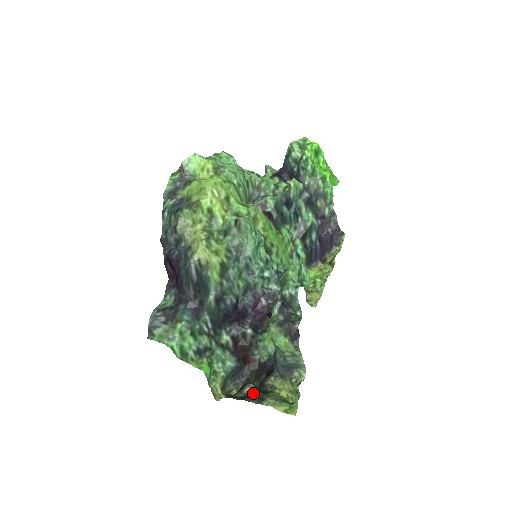
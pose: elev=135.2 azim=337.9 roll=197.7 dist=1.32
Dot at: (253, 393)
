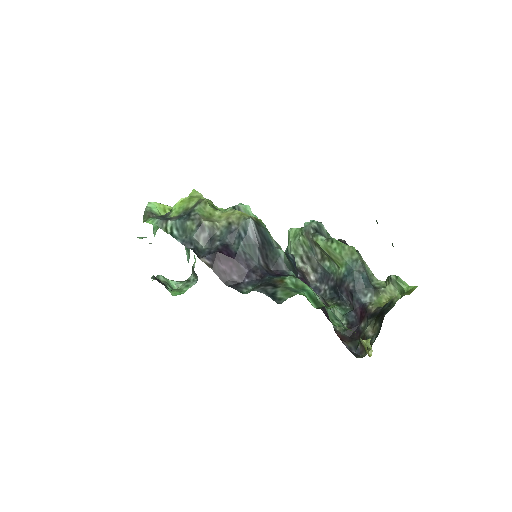
Dot at: (379, 315)
